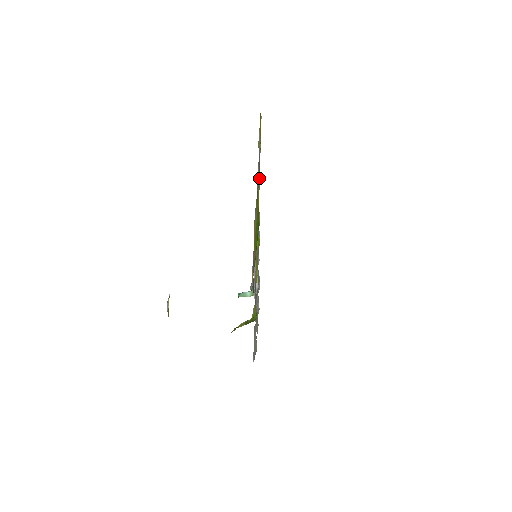
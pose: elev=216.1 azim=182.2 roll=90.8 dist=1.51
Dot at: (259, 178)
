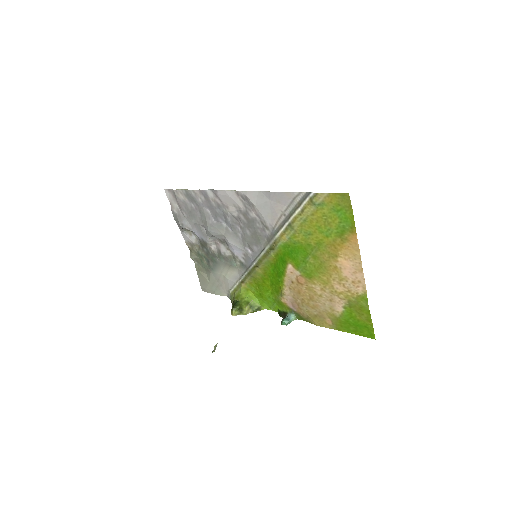
Dot at: (283, 207)
